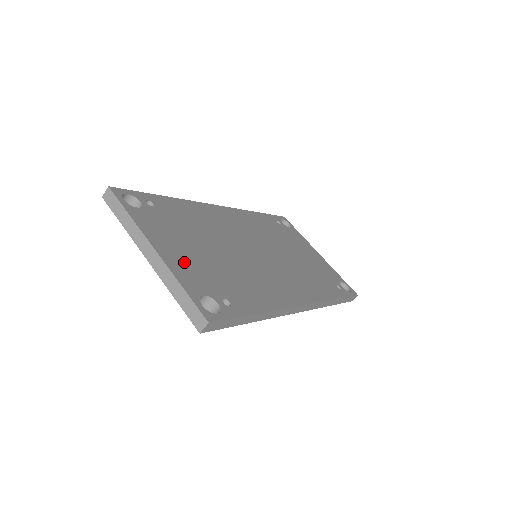
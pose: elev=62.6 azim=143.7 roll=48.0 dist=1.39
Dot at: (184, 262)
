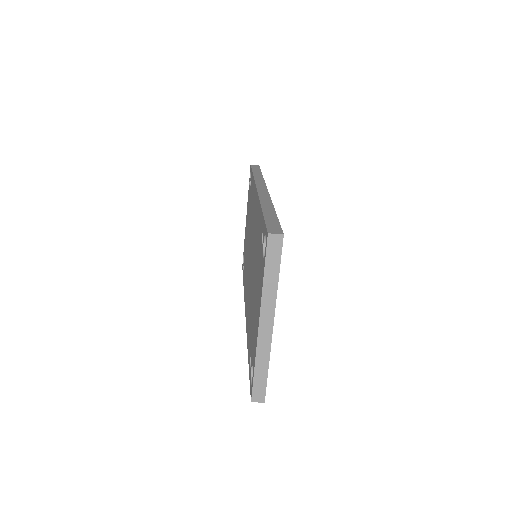
Dot at: occluded
